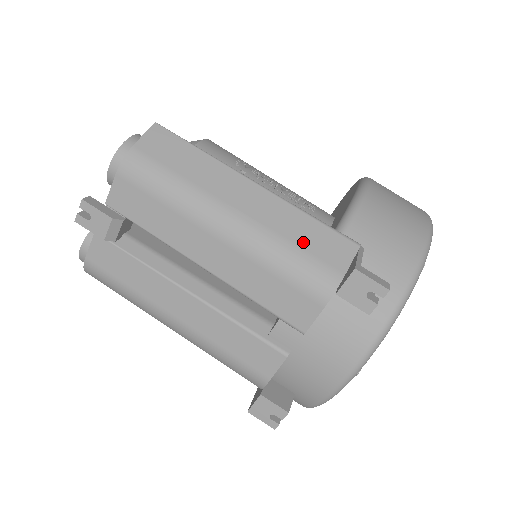
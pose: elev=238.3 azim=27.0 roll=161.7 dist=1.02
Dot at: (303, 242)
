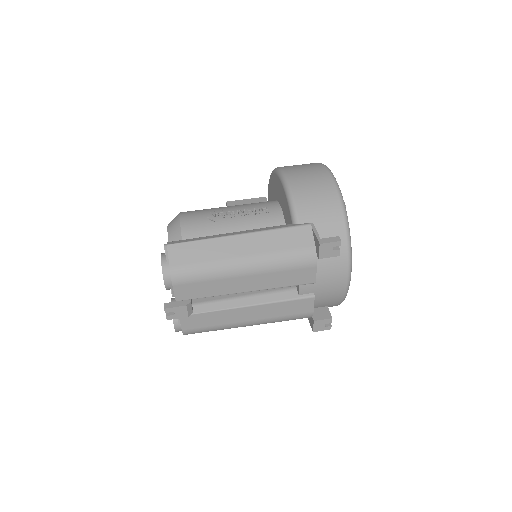
Dot at: (285, 246)
